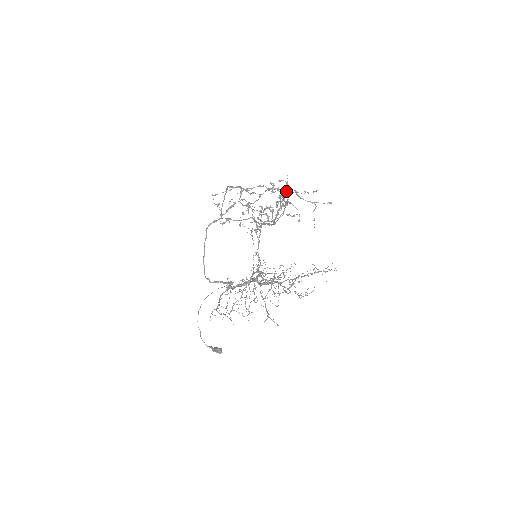
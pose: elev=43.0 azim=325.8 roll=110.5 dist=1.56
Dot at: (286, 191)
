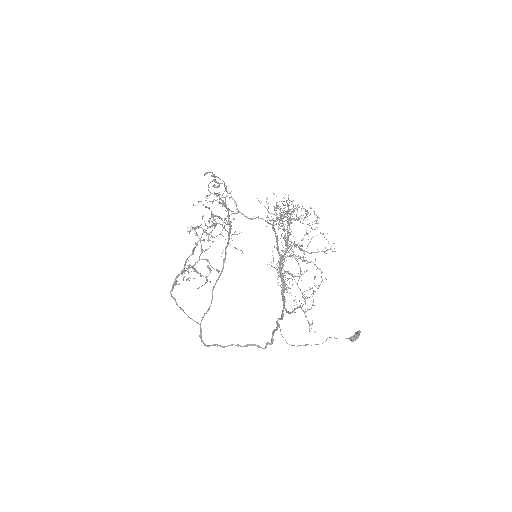
Dot at: (202, 216)
